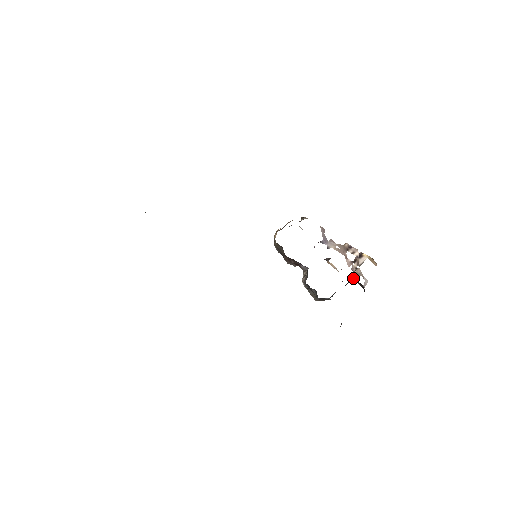
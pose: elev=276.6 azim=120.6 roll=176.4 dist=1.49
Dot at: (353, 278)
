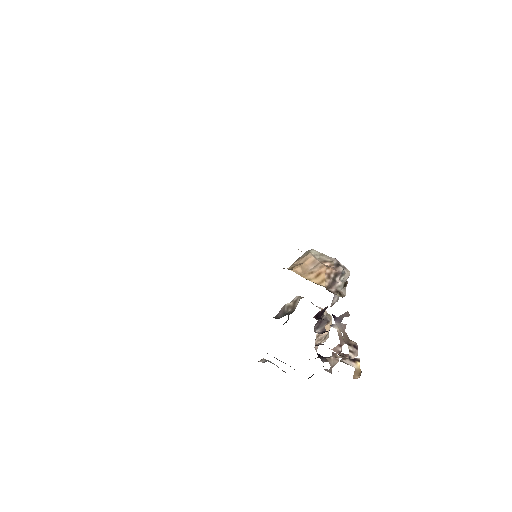
Dot at: (323, 358)
